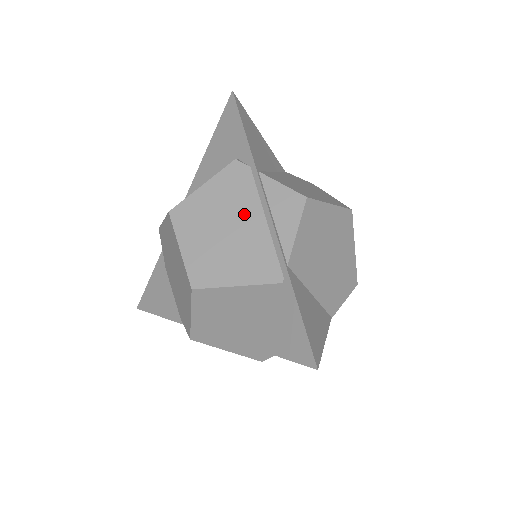
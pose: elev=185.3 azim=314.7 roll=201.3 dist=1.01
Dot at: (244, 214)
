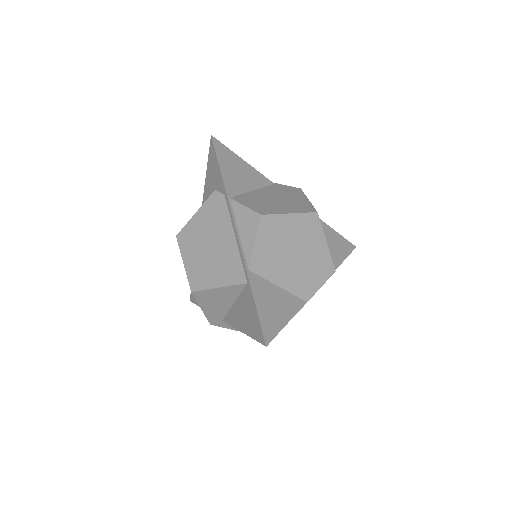
Dot at: (221, 233)
